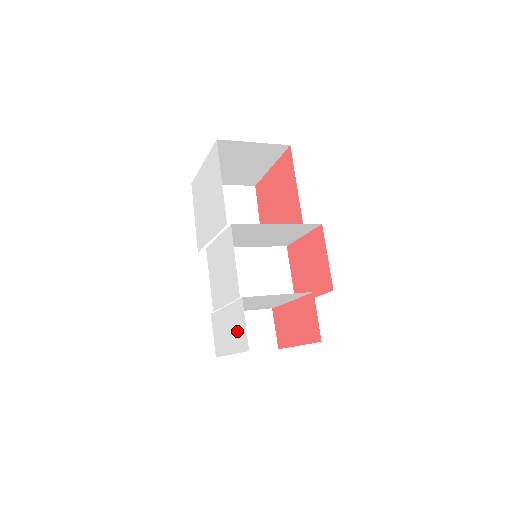
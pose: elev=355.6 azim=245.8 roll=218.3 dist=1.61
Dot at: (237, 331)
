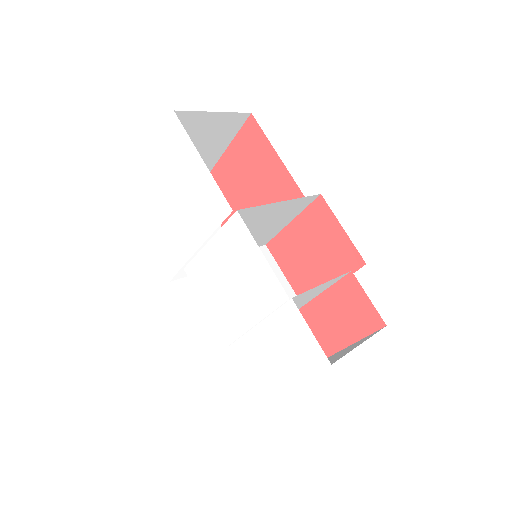
Dot at: (292, 349)
